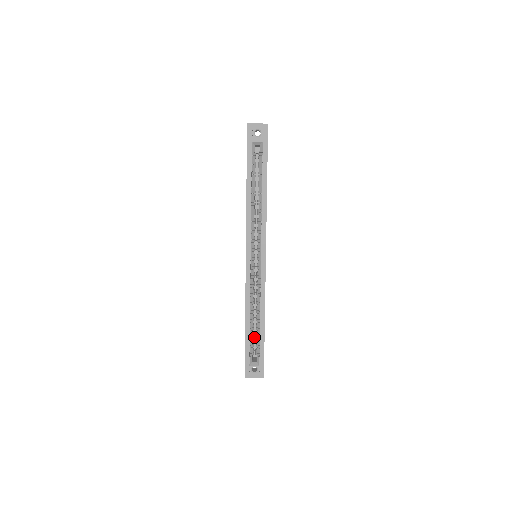
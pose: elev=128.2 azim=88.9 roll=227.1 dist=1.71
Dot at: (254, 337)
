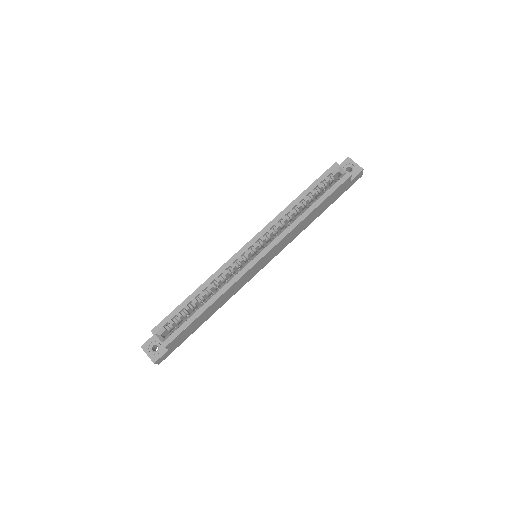
Dot at: occluded
